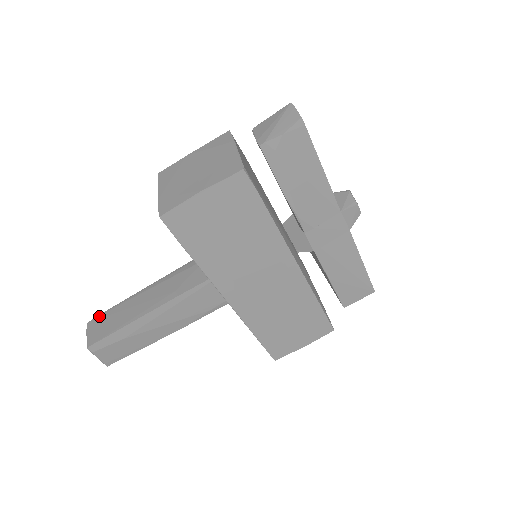
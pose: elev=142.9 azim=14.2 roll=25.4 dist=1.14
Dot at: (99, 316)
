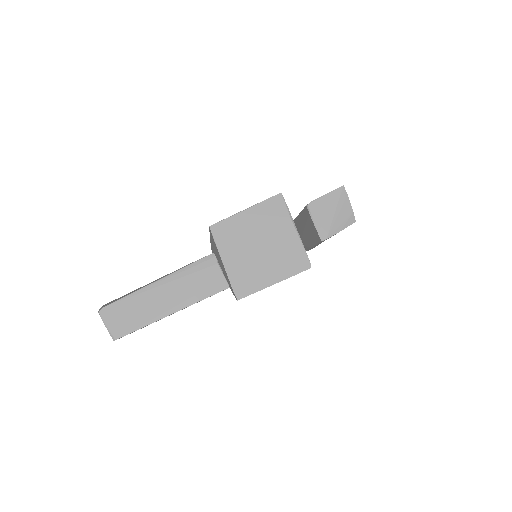
Dot at: (111, 306)
